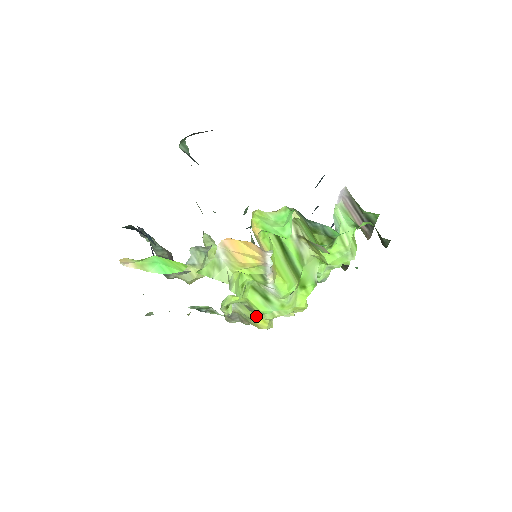
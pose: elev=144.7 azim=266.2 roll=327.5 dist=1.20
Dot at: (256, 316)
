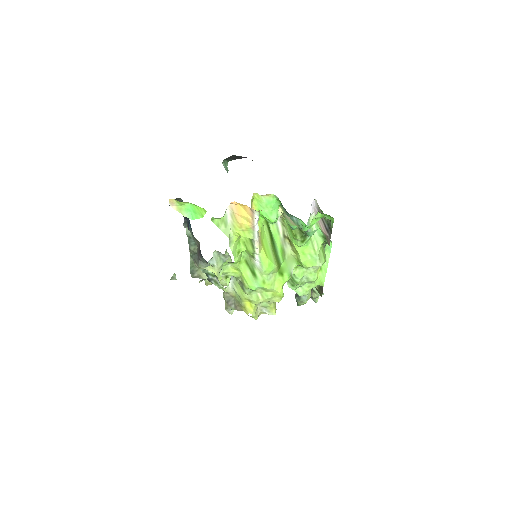
Dot at: (245, 295)
